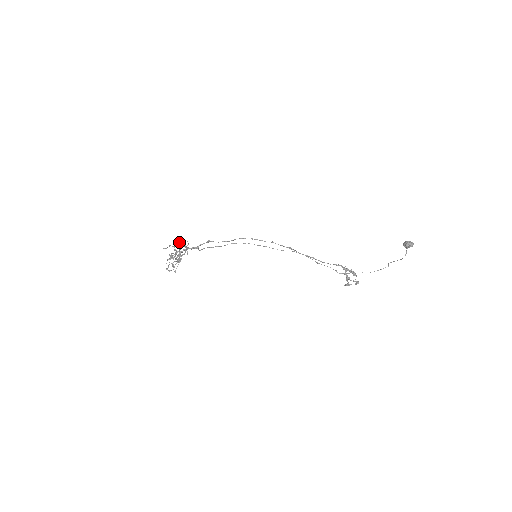
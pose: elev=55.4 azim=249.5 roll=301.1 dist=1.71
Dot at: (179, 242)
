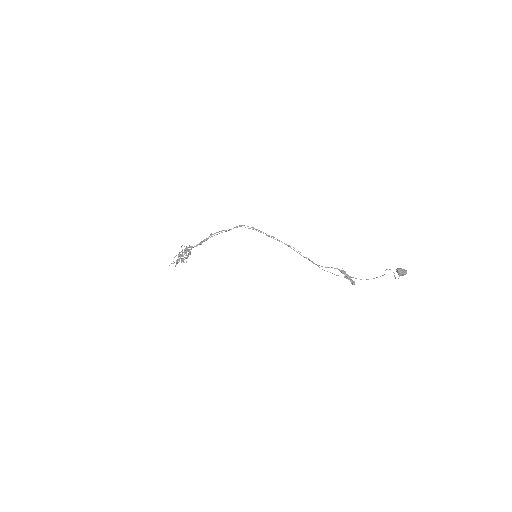
Dot at: (182, 250)
